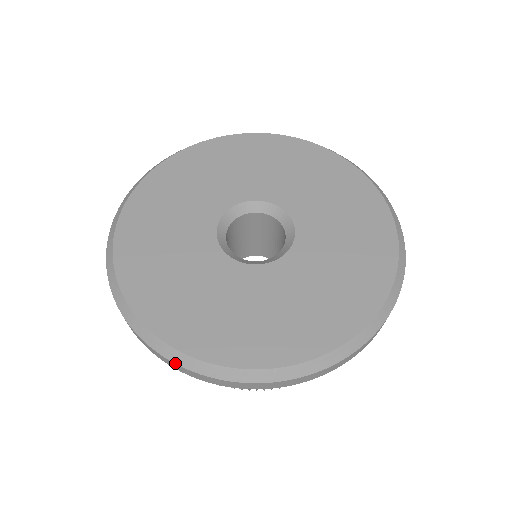
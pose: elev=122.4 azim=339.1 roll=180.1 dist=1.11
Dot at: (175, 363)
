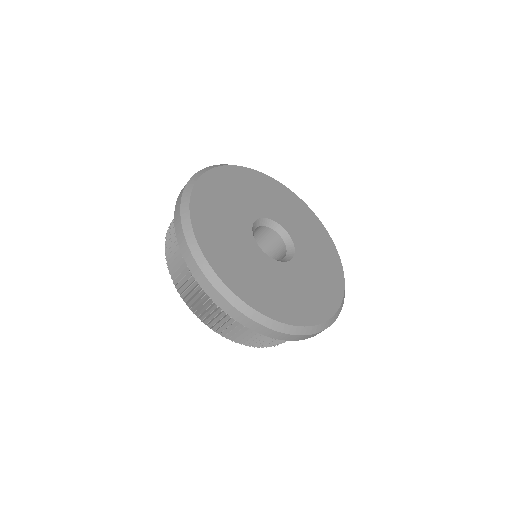
Dot at: (215, 288)
